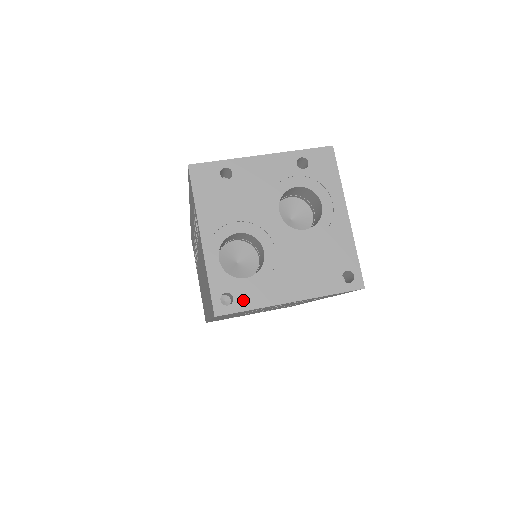
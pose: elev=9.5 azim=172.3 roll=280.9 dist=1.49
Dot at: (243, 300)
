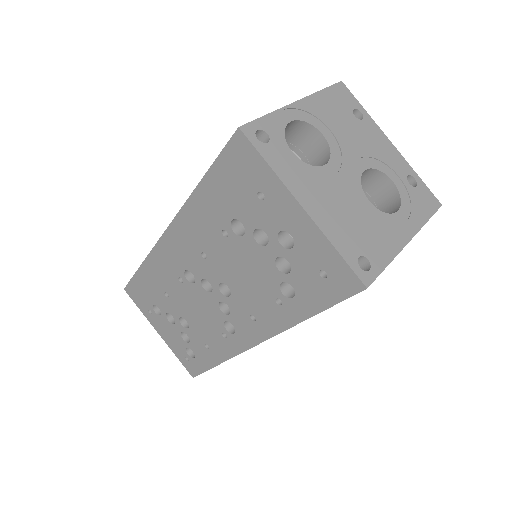
Dot at: (272, 153)
